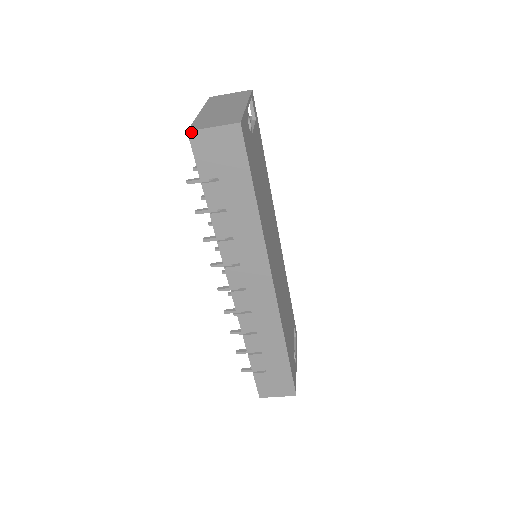
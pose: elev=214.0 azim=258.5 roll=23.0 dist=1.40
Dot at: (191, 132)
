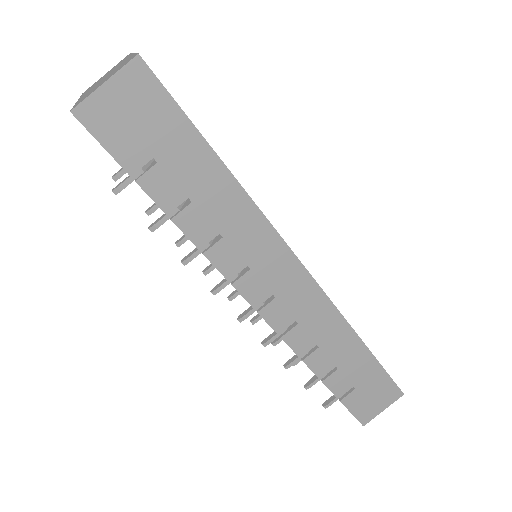
Dot at: (76, 109)
